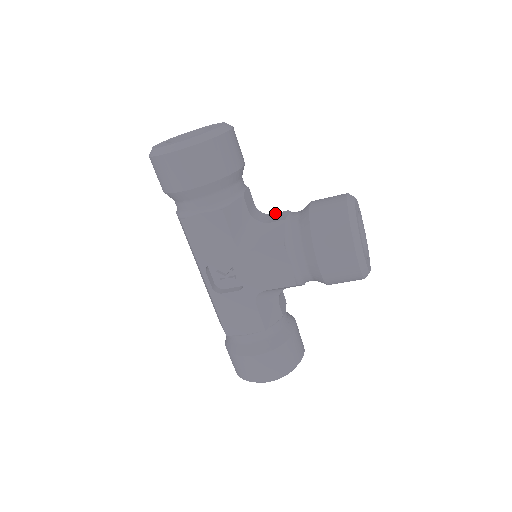
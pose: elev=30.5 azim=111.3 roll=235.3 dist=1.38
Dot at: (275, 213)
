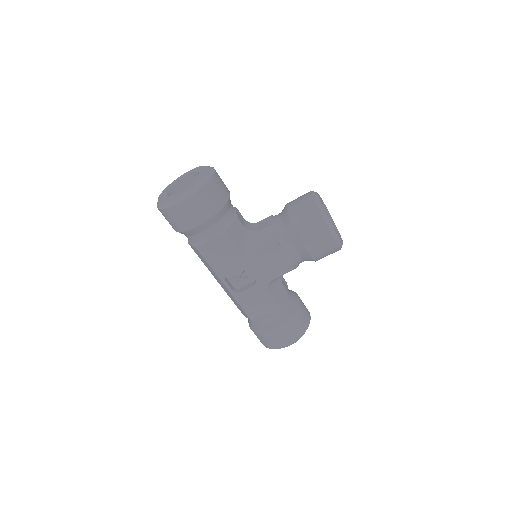
Dot at: (261, 220)
